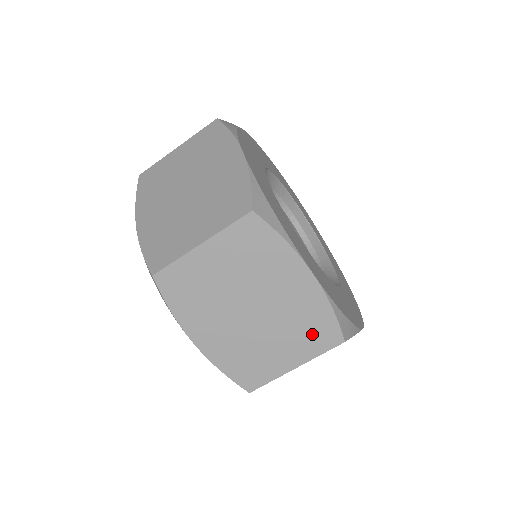
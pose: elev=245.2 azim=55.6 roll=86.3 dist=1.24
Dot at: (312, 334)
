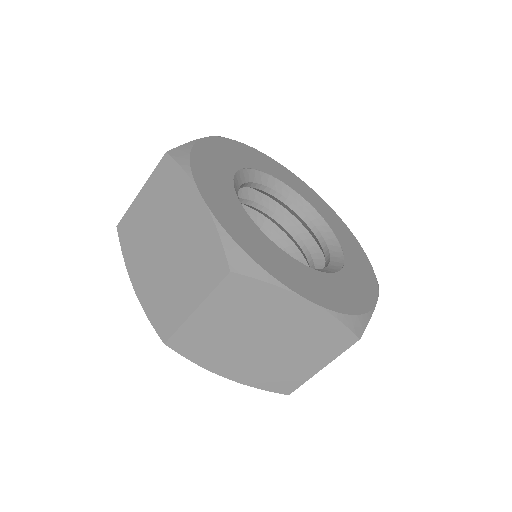
Dot at: (205, 266)
